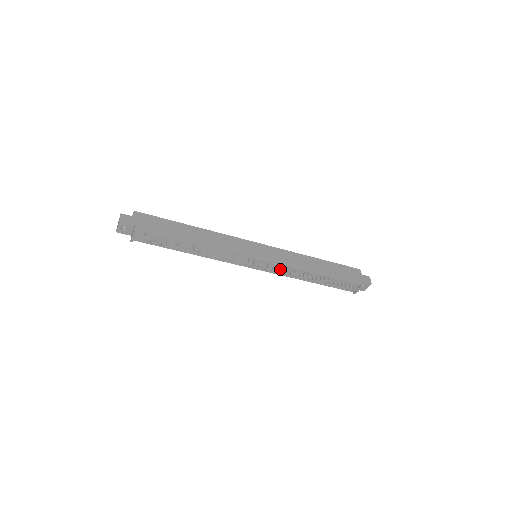
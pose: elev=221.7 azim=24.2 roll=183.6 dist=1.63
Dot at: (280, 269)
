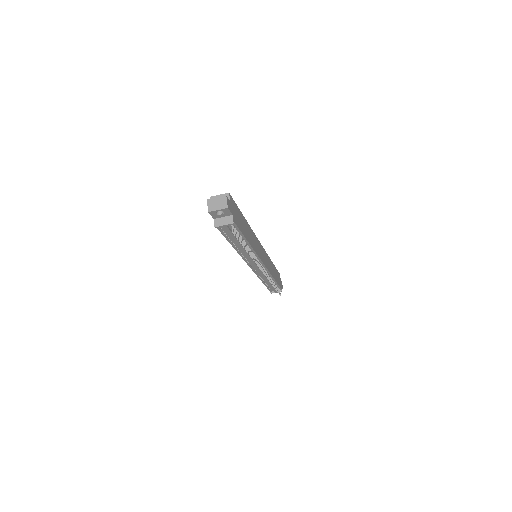
Dot at: occluded
